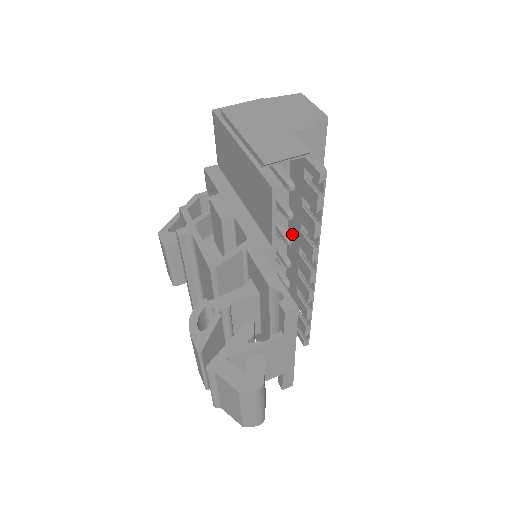
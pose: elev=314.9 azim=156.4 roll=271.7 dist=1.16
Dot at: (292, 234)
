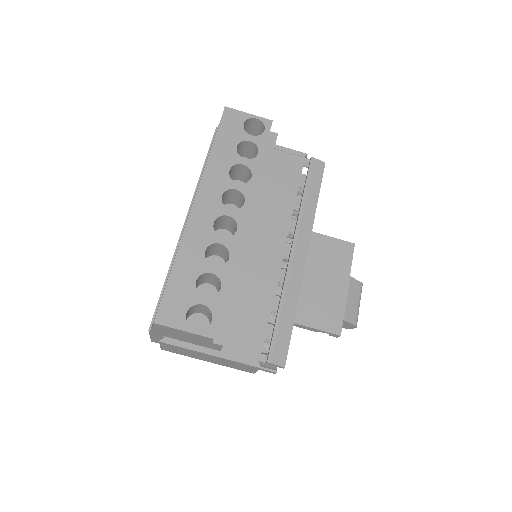
Dot at: (265, 267)
